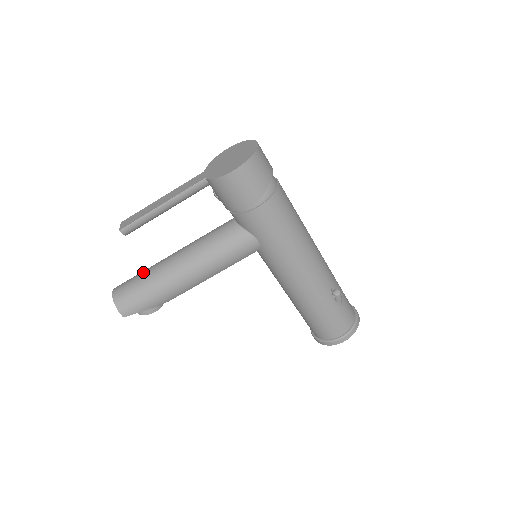
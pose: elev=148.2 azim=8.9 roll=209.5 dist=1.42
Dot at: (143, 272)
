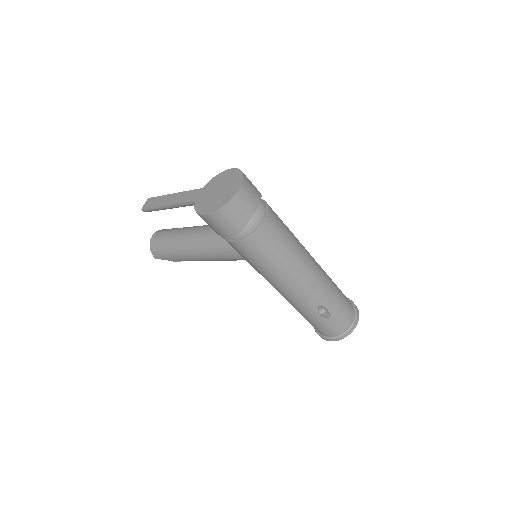
Dot at: (171, 232)
